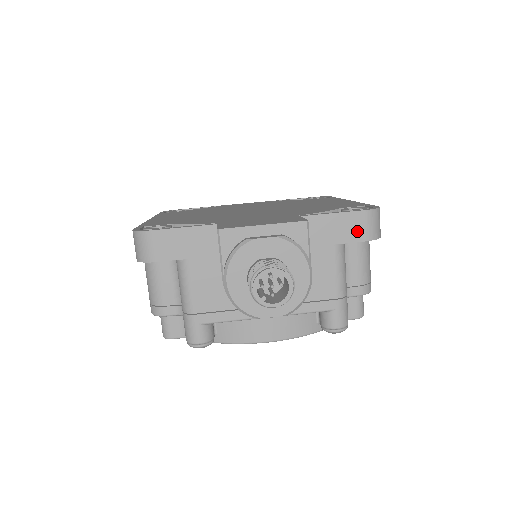
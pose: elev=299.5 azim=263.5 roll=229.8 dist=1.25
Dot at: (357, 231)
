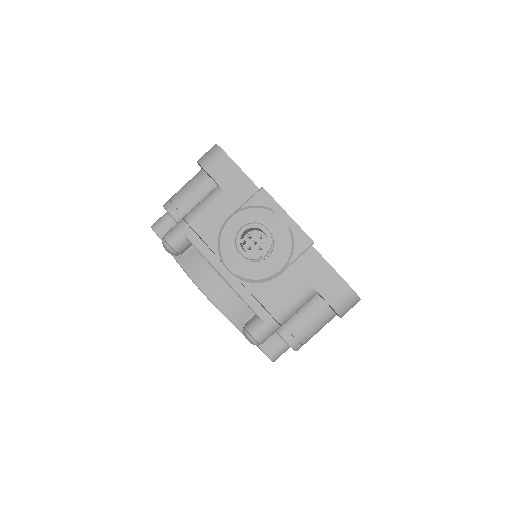
Dot at: (332, 293)
